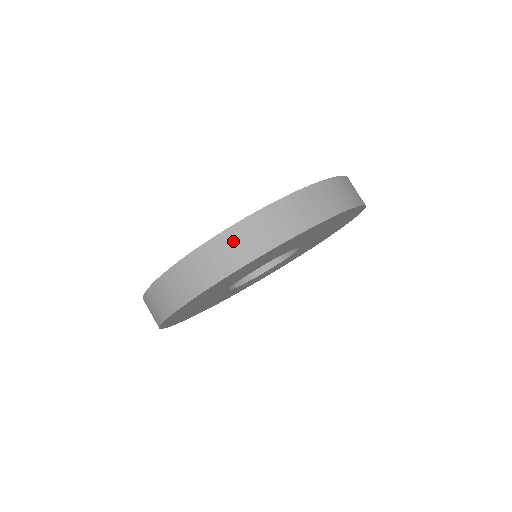
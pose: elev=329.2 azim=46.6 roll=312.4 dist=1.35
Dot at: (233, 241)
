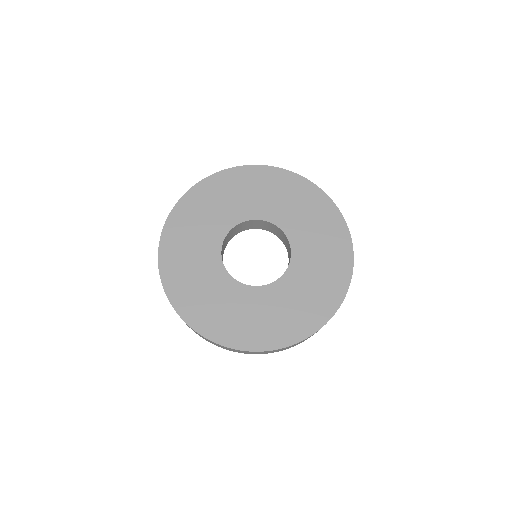
Dot at: (216, 344)
